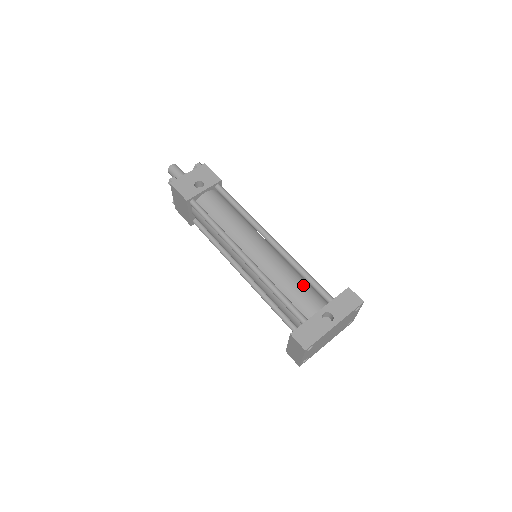
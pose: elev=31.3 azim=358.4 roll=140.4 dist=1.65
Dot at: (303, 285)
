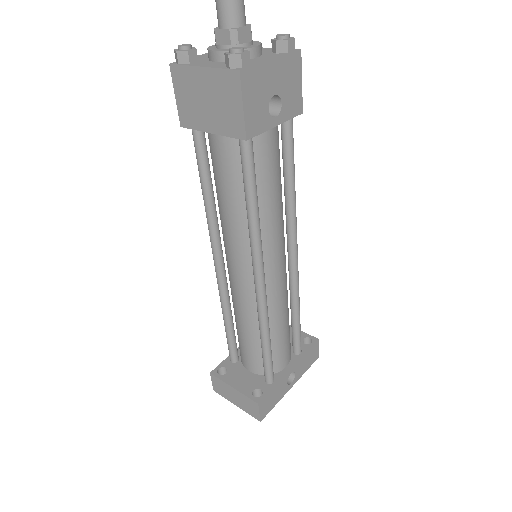
Dot at: (289, 330)
